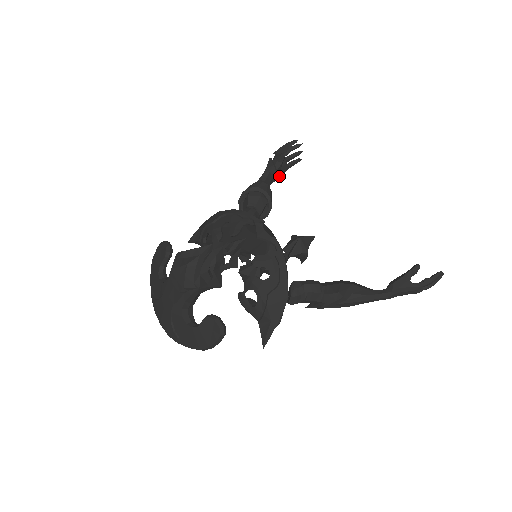
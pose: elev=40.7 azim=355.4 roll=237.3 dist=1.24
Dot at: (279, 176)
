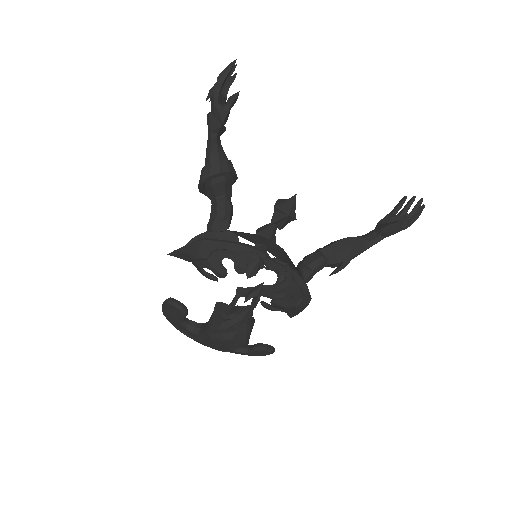
Dot at: occluded
